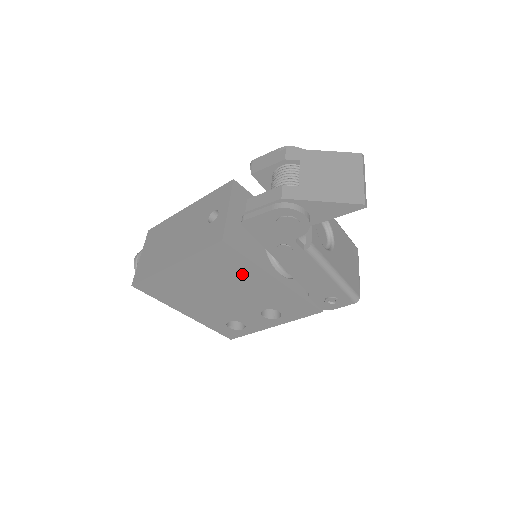
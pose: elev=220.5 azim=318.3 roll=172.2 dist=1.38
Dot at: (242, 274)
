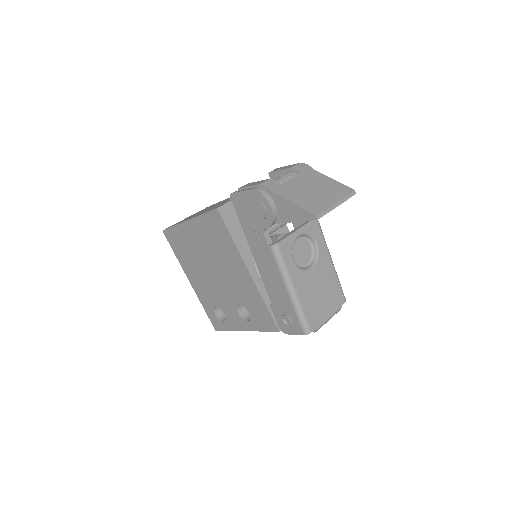
Dot at: (227, 253)
